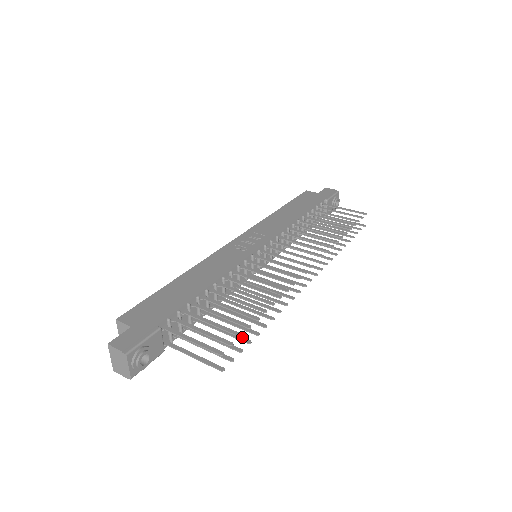
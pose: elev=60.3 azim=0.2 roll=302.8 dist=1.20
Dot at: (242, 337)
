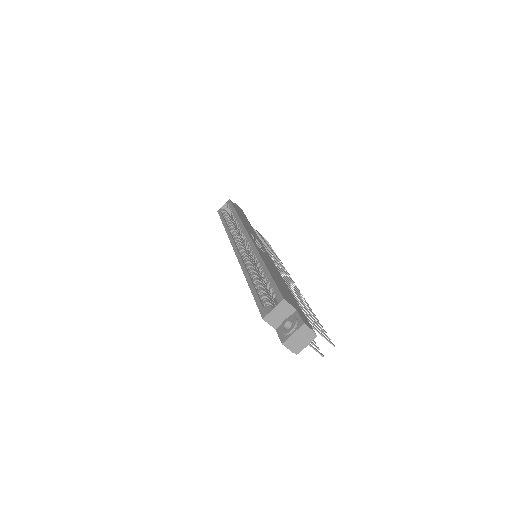
Dot at: occluded
